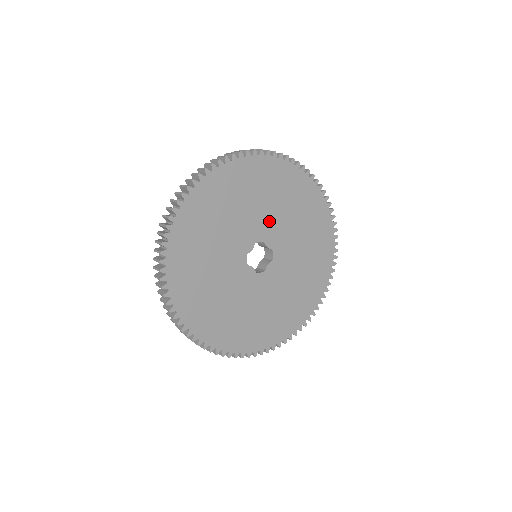
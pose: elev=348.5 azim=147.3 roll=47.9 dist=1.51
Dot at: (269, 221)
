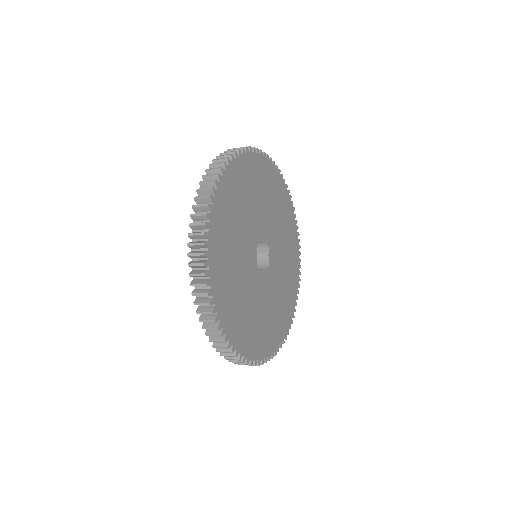
Dot at: (276, 241)
